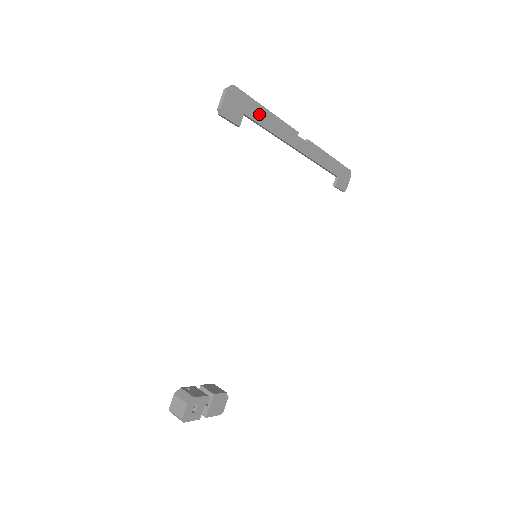
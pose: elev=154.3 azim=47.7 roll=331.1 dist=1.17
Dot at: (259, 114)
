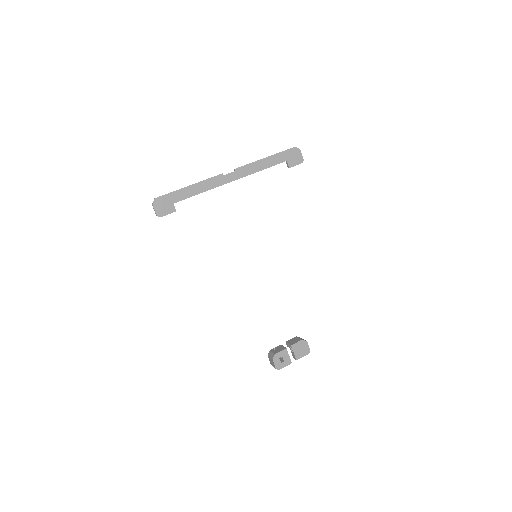
Dot at: (183, 194)
